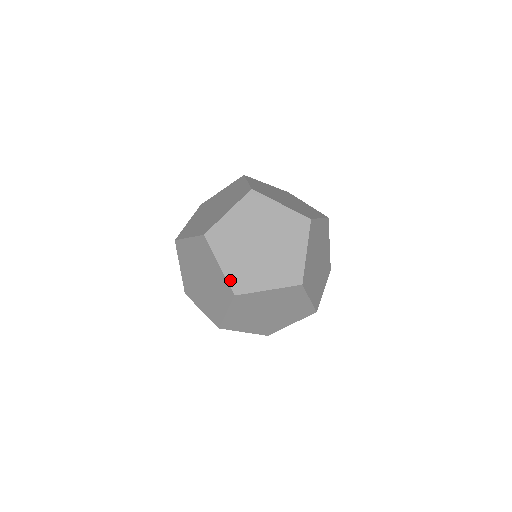
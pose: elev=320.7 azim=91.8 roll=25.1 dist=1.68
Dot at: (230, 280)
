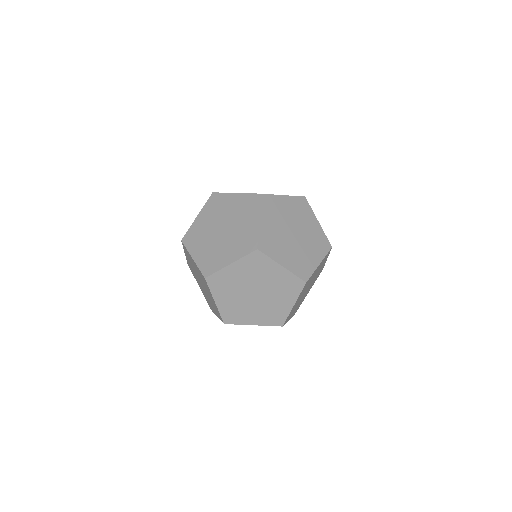
Dot at: (222, 314)
